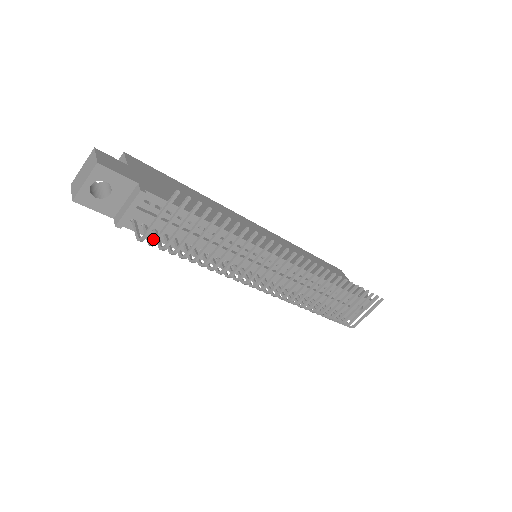
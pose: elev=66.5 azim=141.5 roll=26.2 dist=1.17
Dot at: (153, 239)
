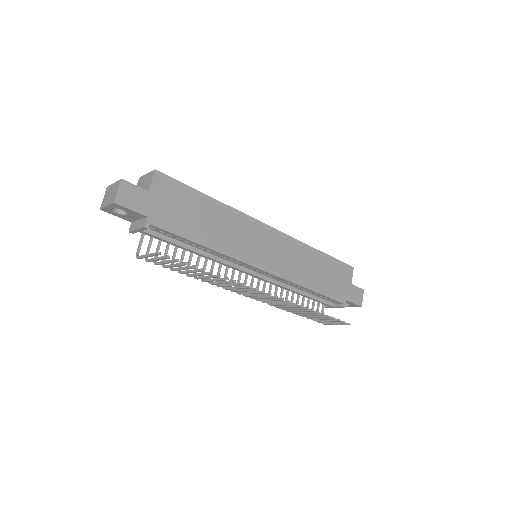
Dot at: occluded
